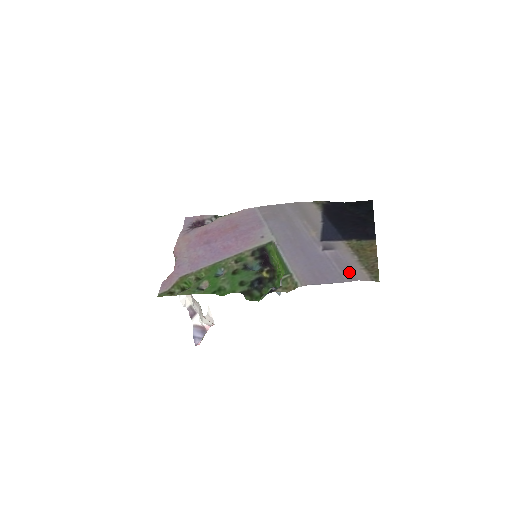
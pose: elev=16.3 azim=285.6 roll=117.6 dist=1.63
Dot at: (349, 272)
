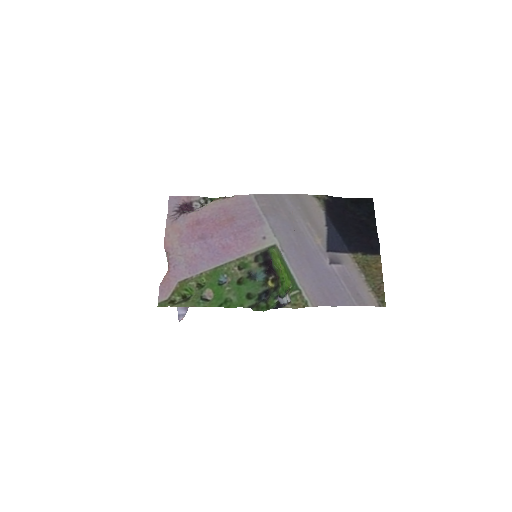
Dot at: (358, 294)
